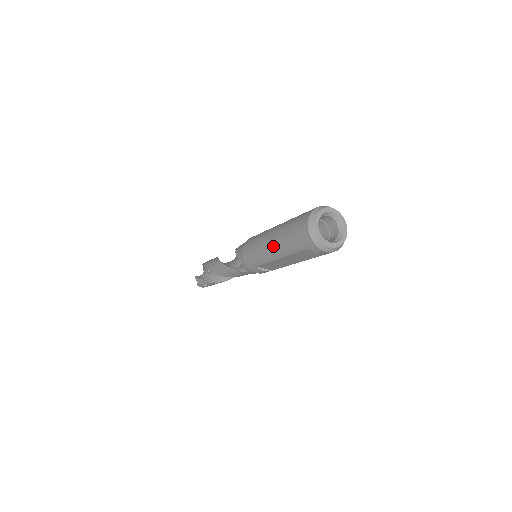
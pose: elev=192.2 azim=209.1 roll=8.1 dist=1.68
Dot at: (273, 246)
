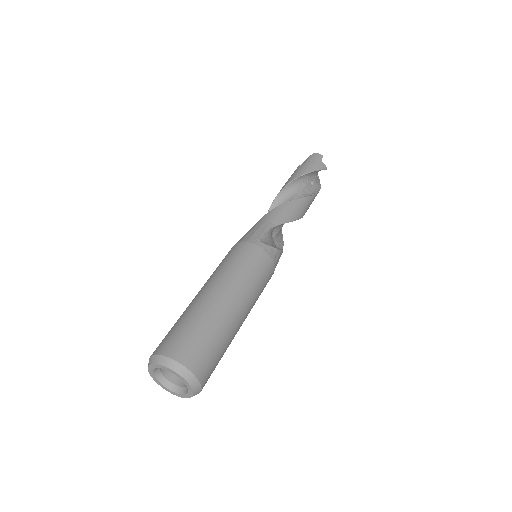
Dot at: occluded
